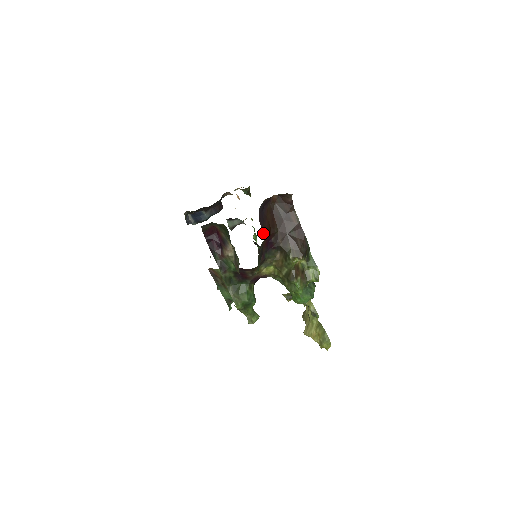
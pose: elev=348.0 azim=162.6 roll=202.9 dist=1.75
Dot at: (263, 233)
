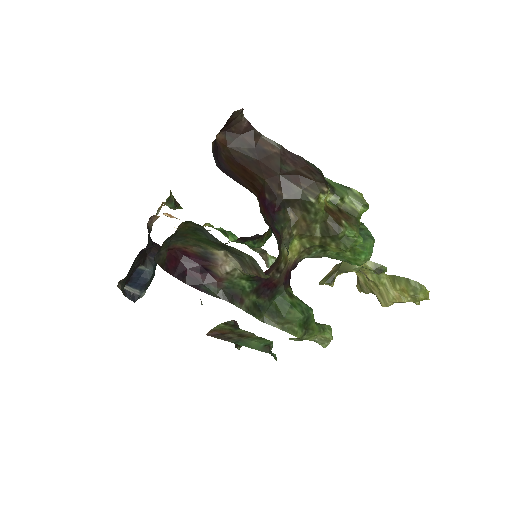
Dot at: occluded
